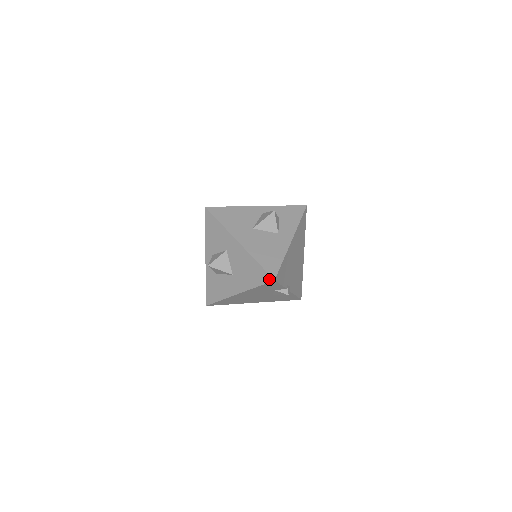
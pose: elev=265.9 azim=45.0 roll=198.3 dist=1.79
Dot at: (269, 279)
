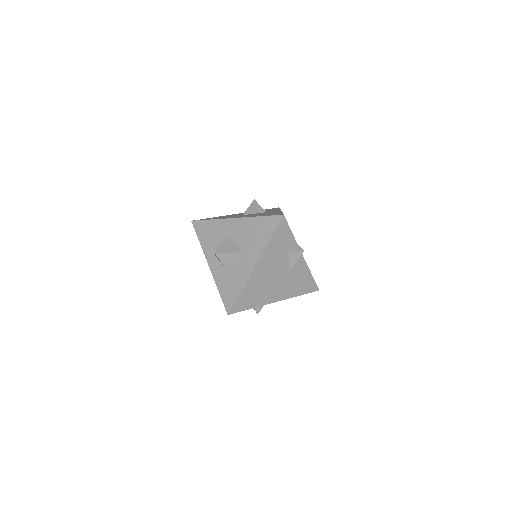
Dot at: (278, 219)
